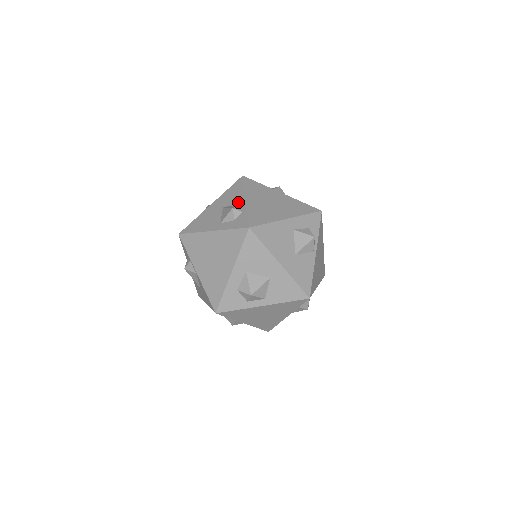
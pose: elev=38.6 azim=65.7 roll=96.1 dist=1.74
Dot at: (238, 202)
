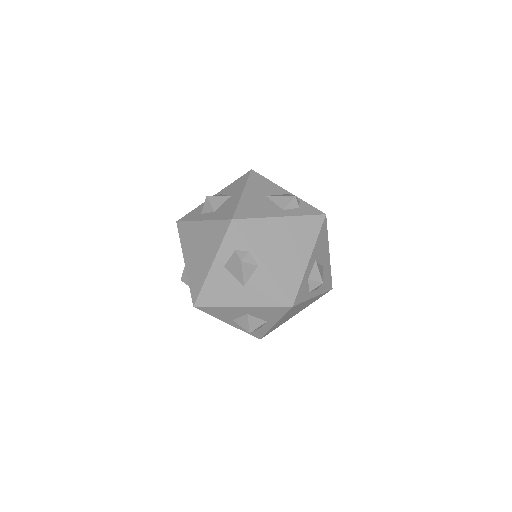
Dot at: (281, 192)
